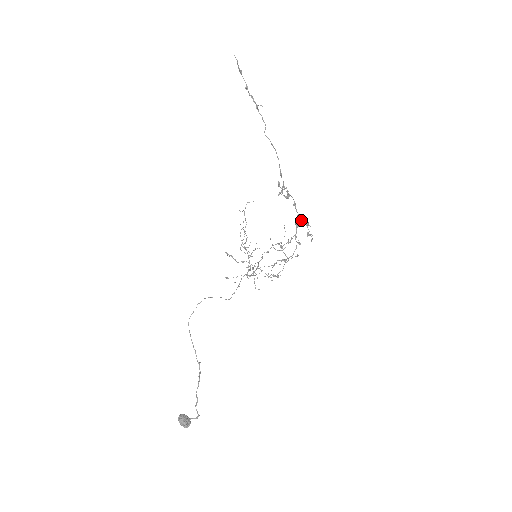
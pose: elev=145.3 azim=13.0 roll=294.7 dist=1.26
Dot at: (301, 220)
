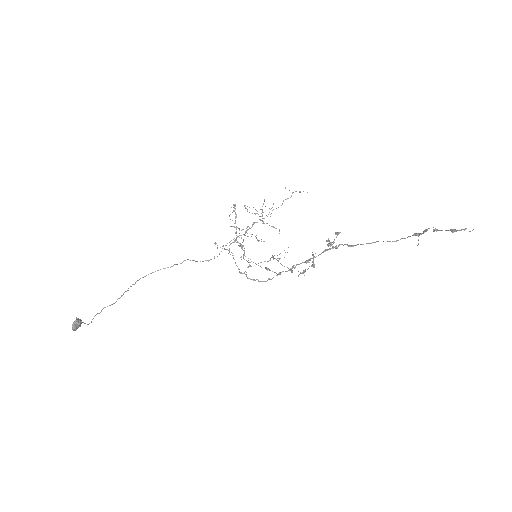
Dot at: occluded
